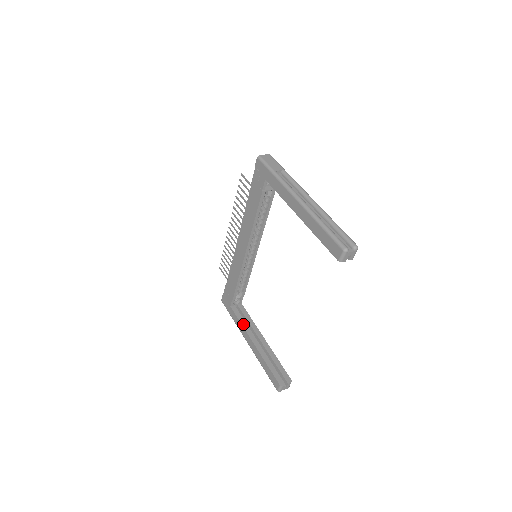
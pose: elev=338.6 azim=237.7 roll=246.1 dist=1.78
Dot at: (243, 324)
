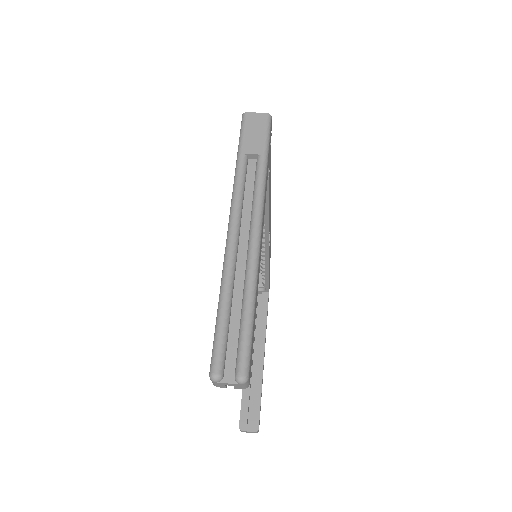
Dot at: occluded
